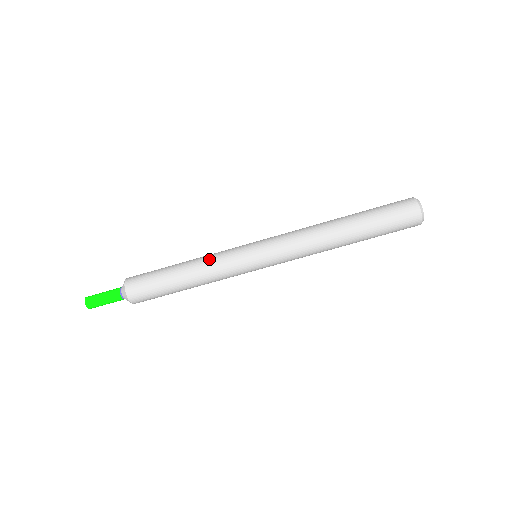
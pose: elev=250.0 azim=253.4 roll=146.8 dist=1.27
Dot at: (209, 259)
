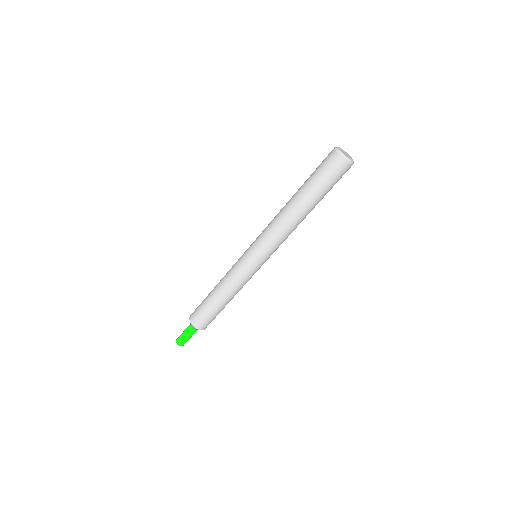
Dot at: (231, 283)
